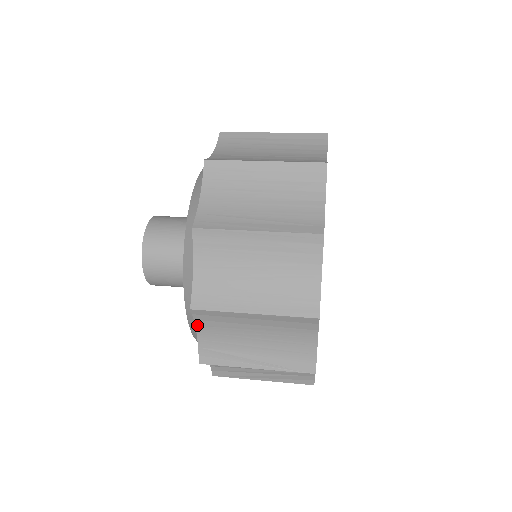
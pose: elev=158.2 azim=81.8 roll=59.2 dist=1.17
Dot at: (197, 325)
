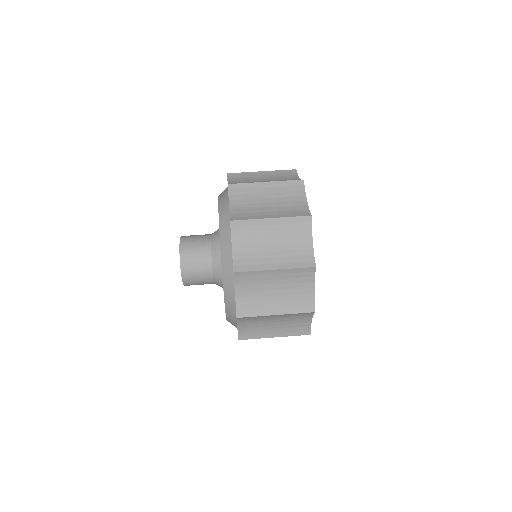
Dot at: occluded
